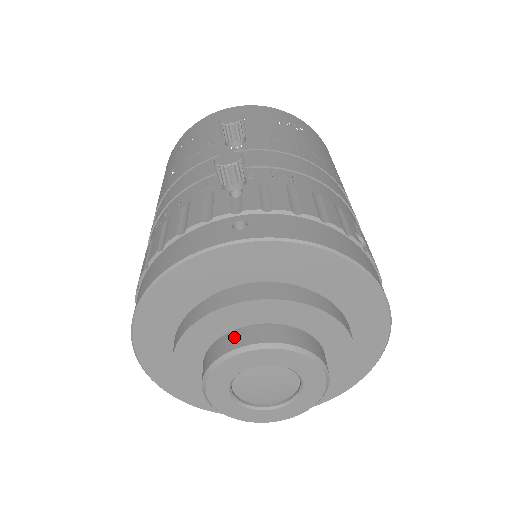
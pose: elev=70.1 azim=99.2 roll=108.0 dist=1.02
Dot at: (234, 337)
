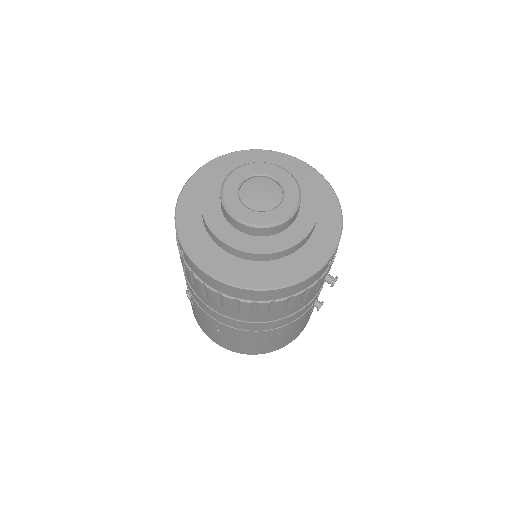
Dot at: occluded
